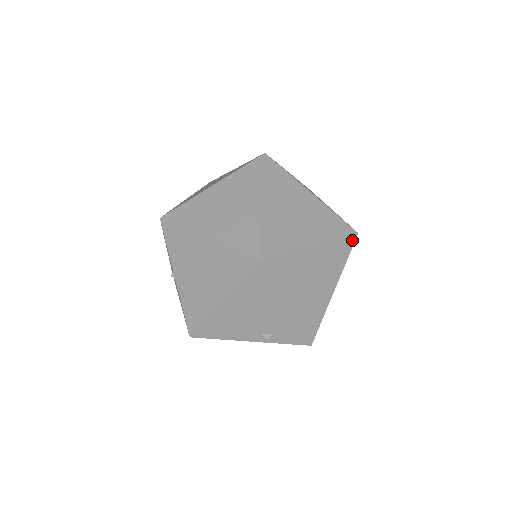
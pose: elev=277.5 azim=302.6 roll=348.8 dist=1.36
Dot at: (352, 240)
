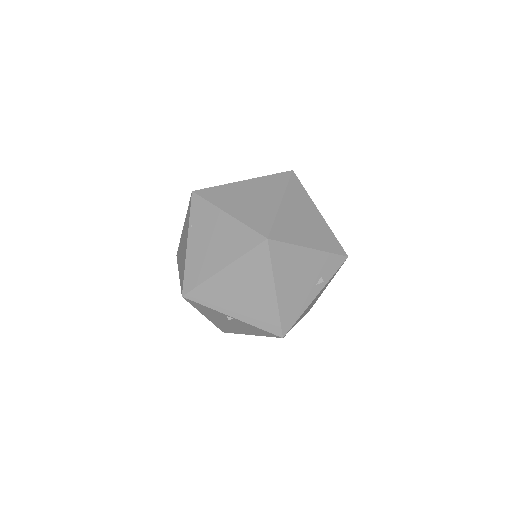
Dot at: (295, 177)
